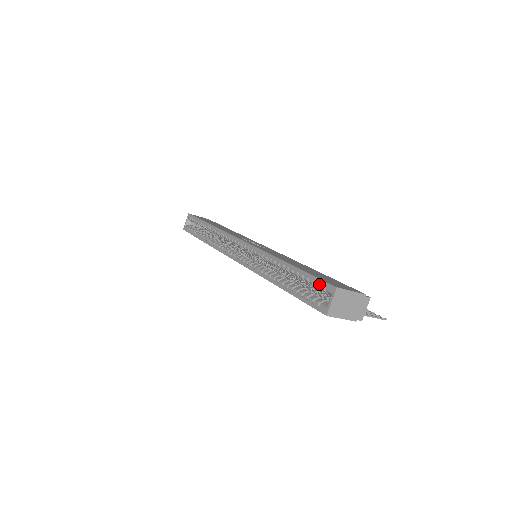
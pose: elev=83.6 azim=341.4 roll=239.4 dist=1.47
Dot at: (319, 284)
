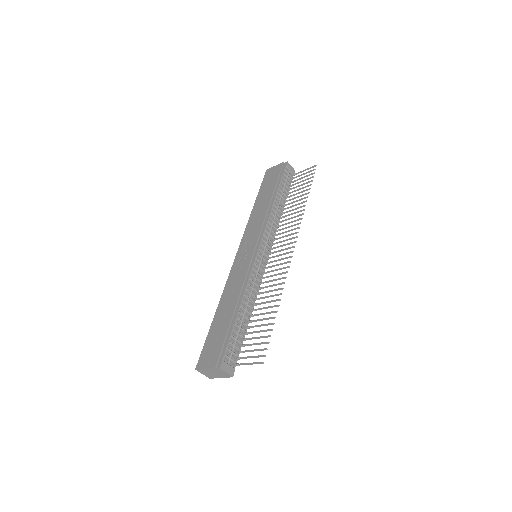
Dot at: occluded
